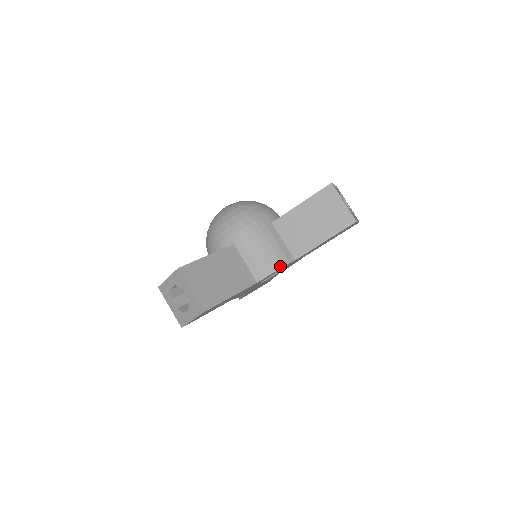
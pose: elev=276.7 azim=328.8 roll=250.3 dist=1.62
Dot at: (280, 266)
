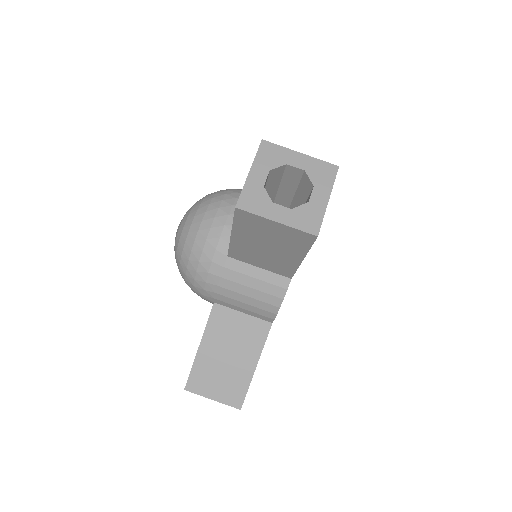
Dot at: (279, 302)
